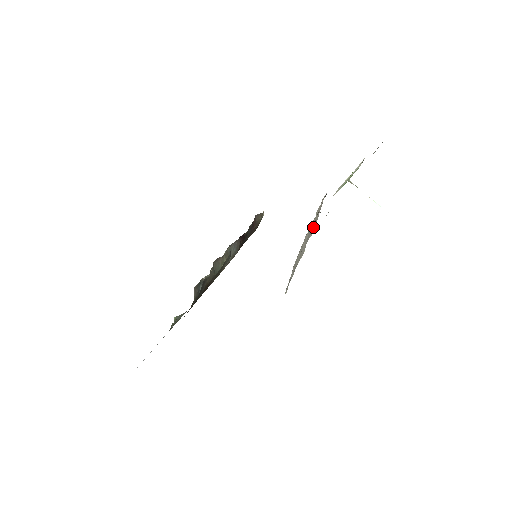
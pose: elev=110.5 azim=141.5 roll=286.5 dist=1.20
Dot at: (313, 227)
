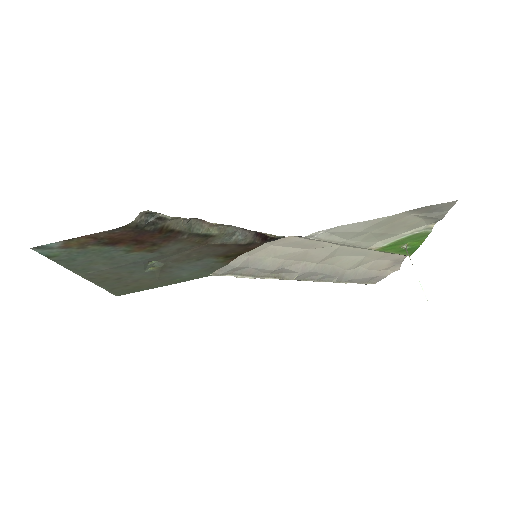
Dot at: (345, 278)
